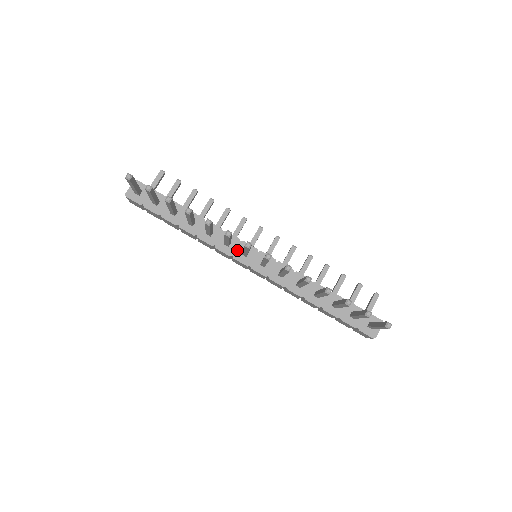
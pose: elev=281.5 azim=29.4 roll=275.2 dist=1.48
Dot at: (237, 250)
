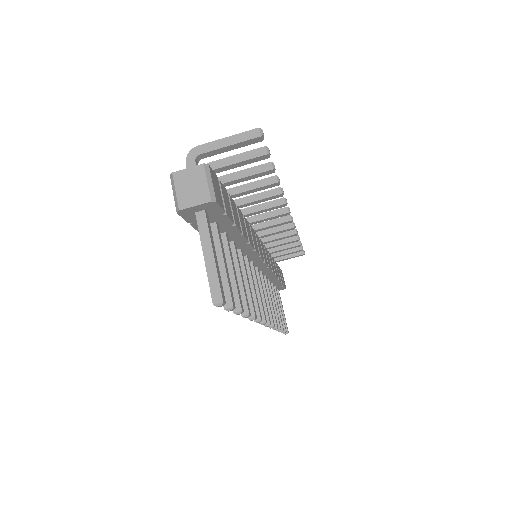
Dot at: occluded
